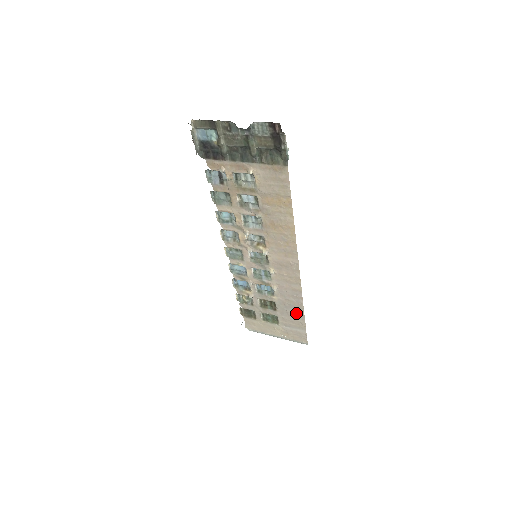
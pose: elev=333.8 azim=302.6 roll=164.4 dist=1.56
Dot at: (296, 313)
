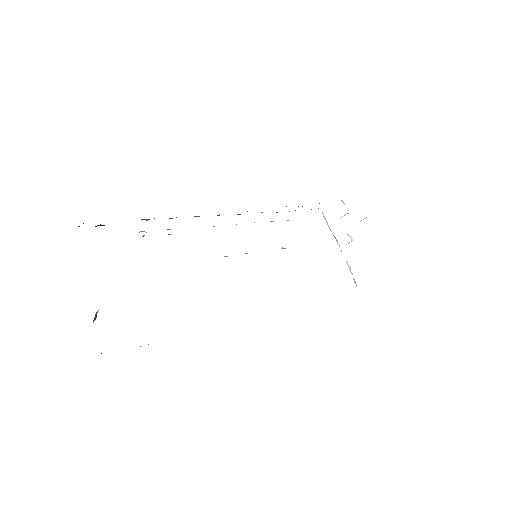
Dot at: occluded
